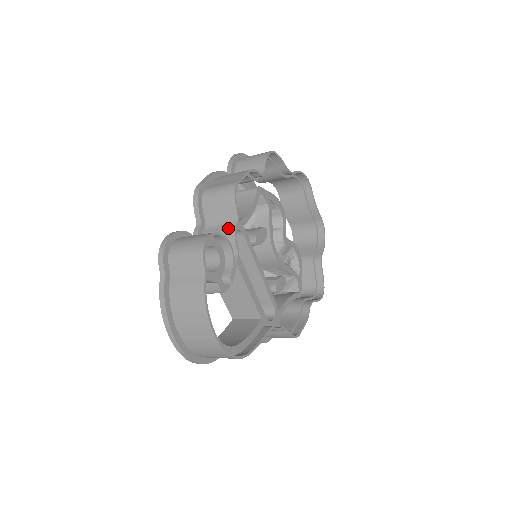
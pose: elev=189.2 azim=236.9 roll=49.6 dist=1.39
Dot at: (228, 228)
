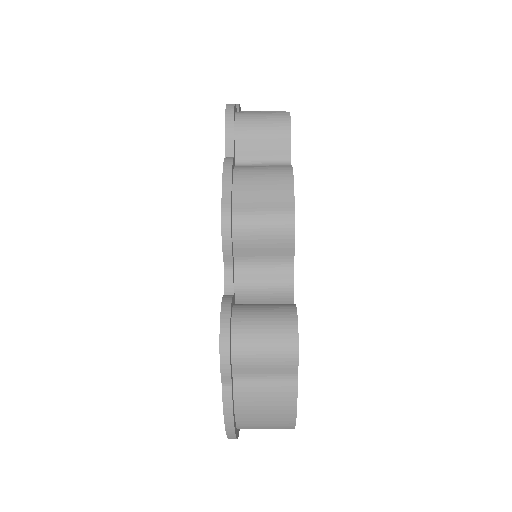
Dot at: (281, 277)
